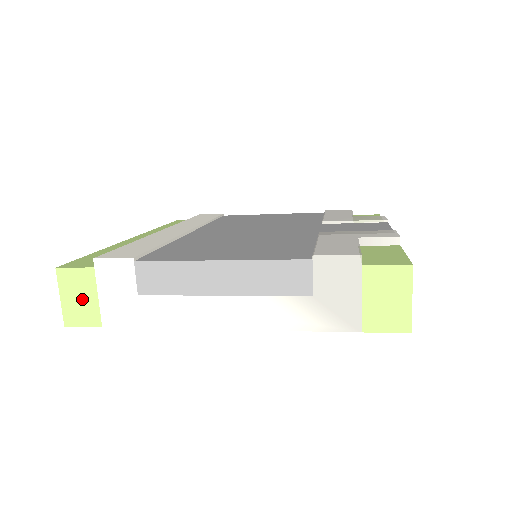
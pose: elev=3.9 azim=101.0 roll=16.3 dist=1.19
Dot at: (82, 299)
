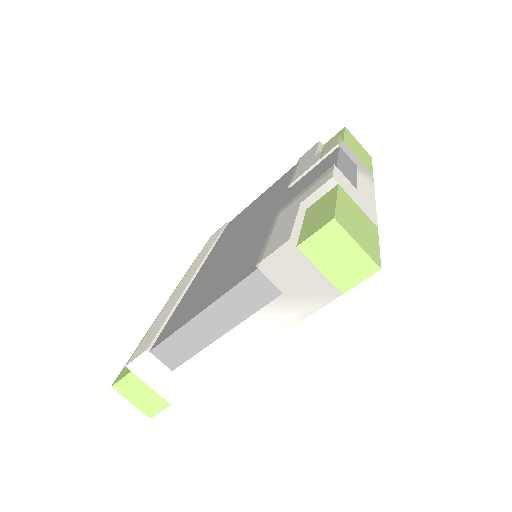
Dot at: (143, 395)
